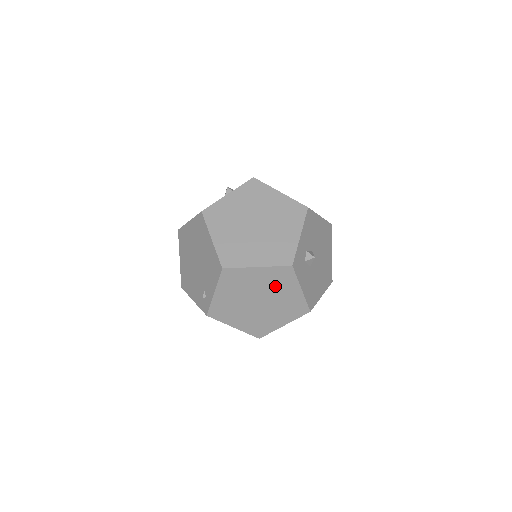
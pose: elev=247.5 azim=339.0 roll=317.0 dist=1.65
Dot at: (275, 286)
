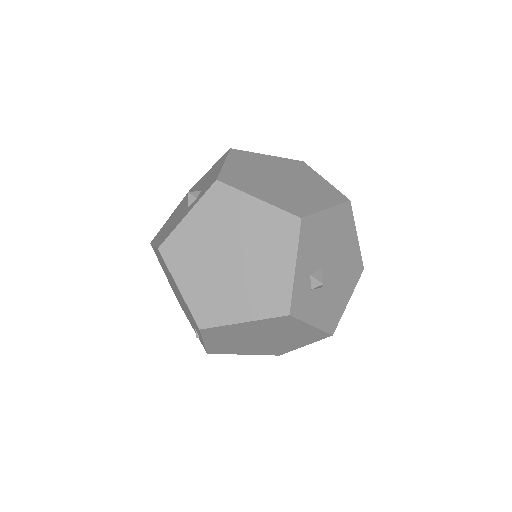
Dot at: (276, 329)
